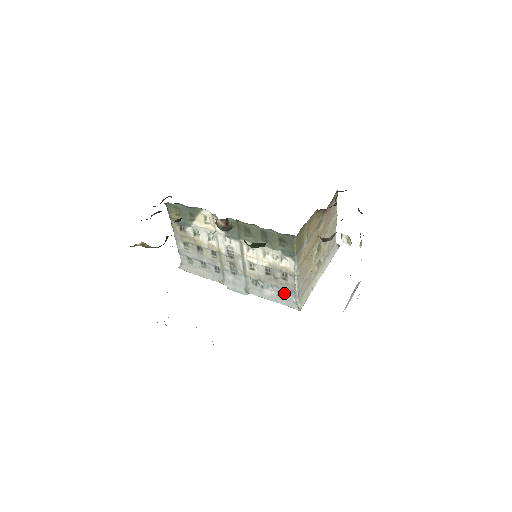
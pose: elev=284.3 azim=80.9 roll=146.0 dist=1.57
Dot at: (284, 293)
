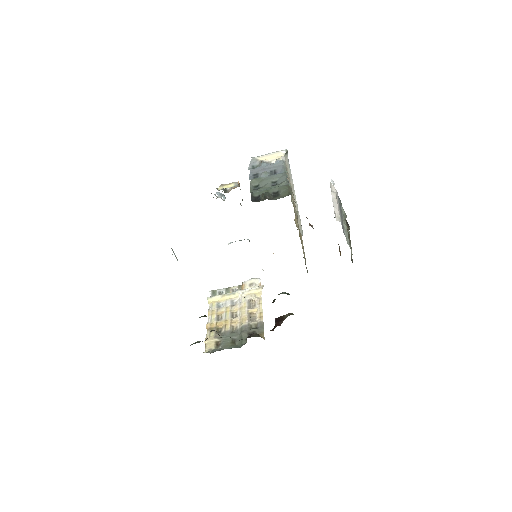
Dot at: occluded
